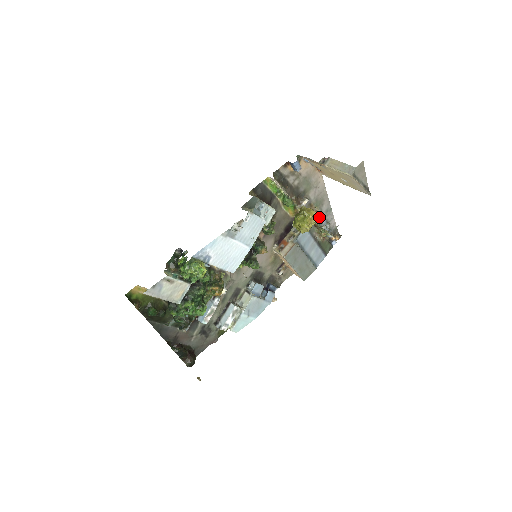
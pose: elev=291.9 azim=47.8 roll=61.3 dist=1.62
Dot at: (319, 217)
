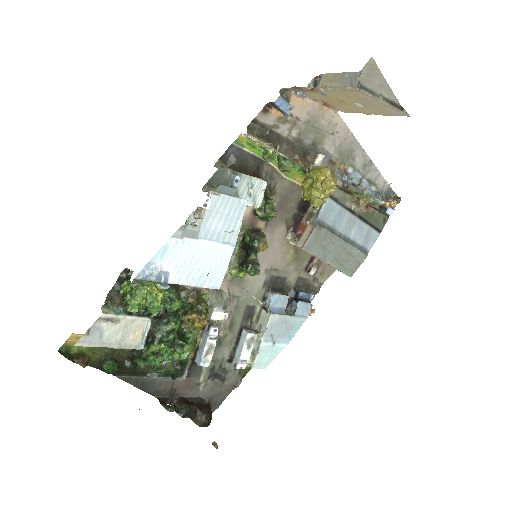
Dot at: (353, 178)
